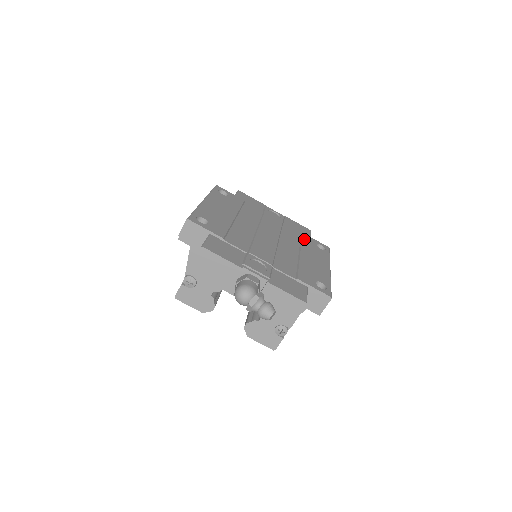
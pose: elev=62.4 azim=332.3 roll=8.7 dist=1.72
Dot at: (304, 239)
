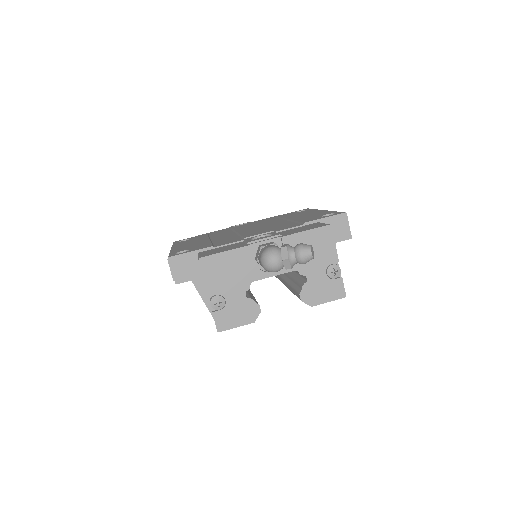
Dot at: (281, 216)
